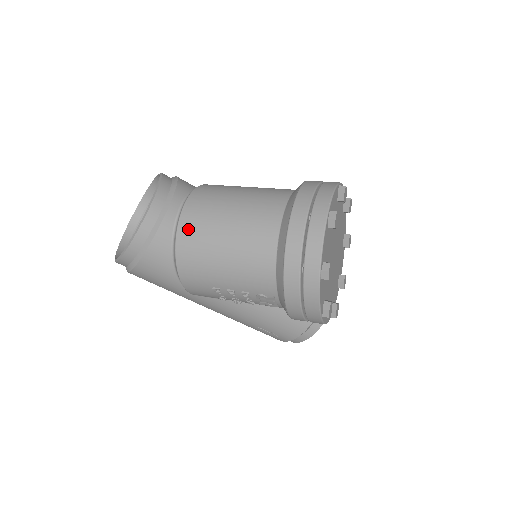
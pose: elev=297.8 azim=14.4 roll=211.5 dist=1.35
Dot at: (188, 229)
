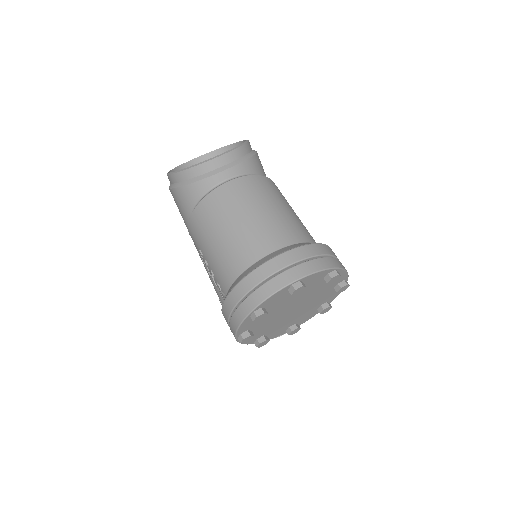
Dot at: (216, 199)
